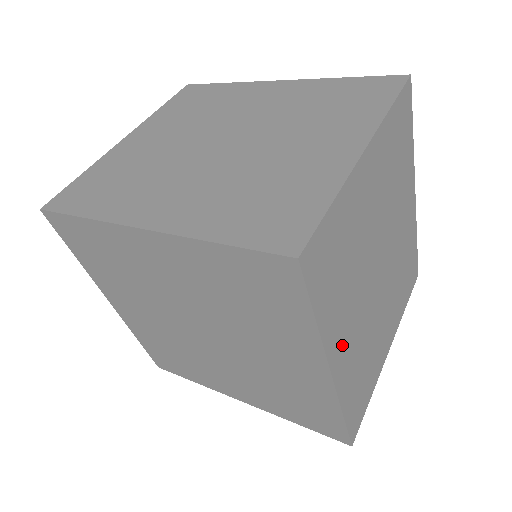
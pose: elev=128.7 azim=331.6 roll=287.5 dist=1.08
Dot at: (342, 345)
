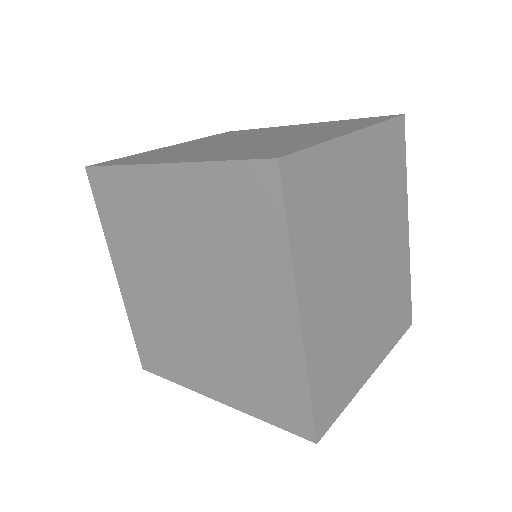
Dot at: (315, 298)
